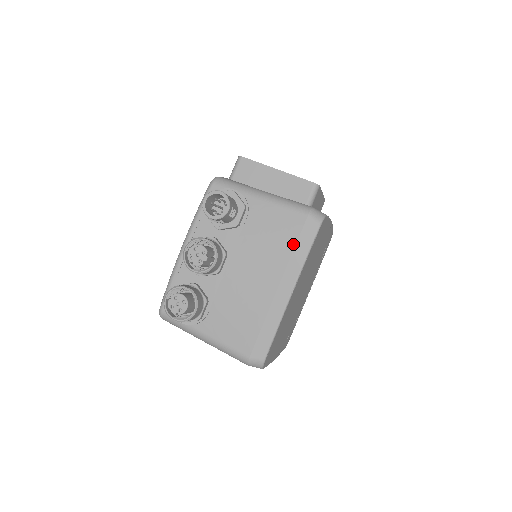
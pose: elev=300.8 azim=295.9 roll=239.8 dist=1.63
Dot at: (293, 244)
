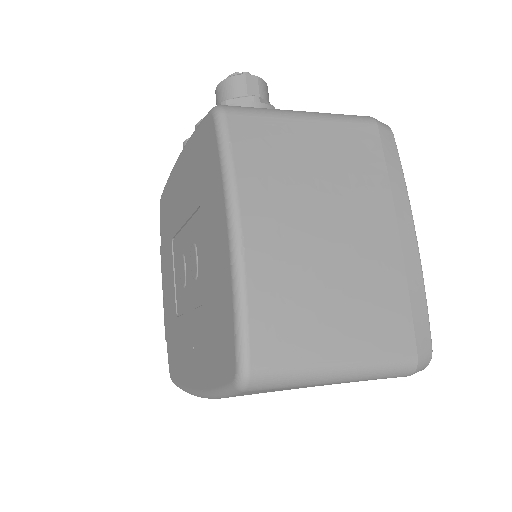
Dot at: occluded
